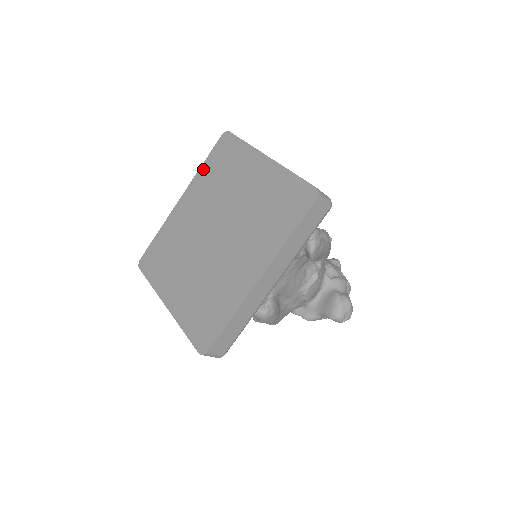
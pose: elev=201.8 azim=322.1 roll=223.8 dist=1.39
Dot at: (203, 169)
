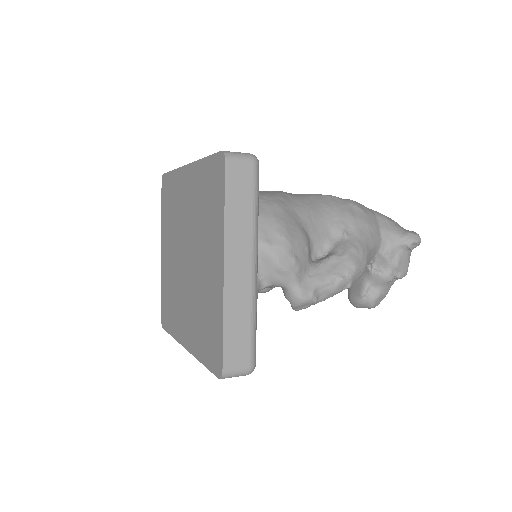
Dot at: (201, 167)
